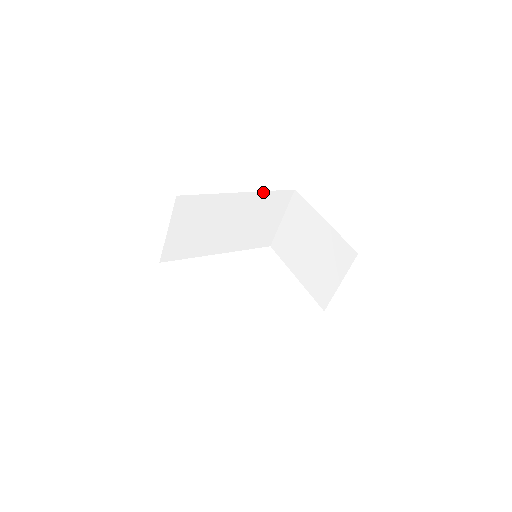
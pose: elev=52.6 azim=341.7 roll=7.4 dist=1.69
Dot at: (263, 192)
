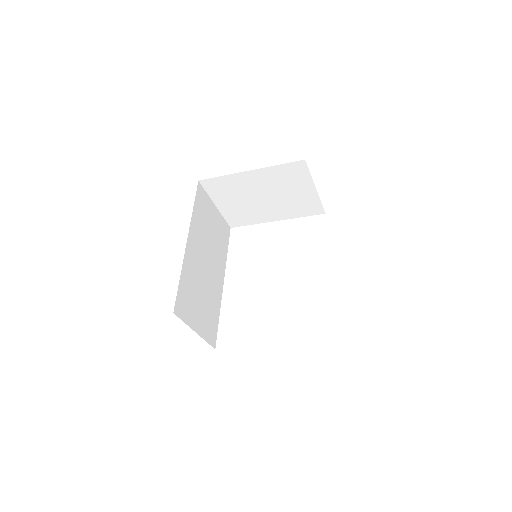
Dot at: (192, 216)
